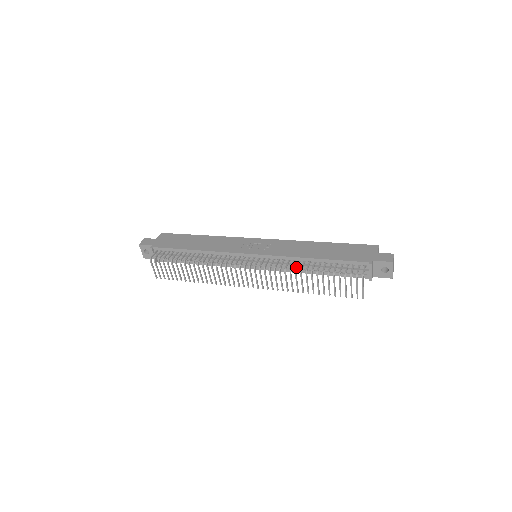
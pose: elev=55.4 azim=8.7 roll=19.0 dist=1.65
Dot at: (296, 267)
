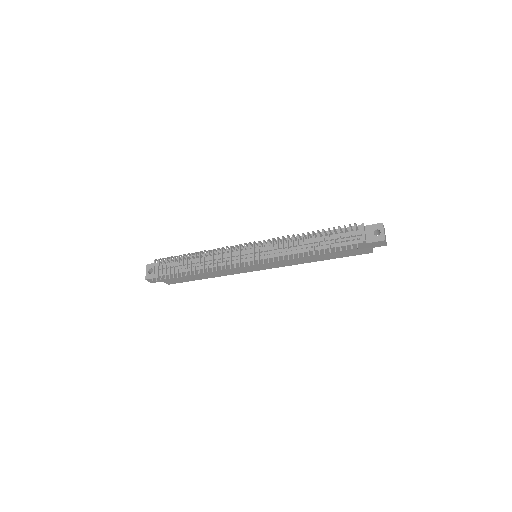
Dot at: (293, 235)
